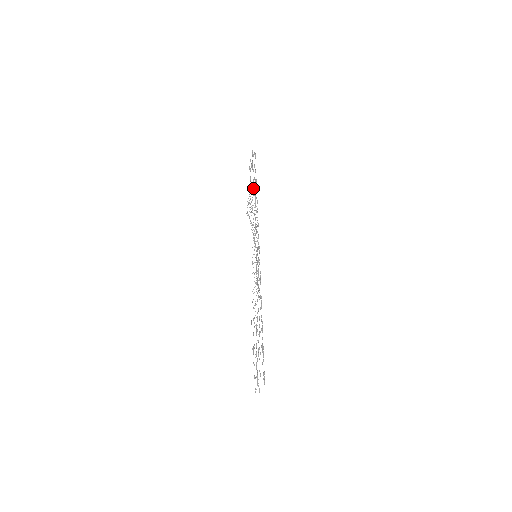
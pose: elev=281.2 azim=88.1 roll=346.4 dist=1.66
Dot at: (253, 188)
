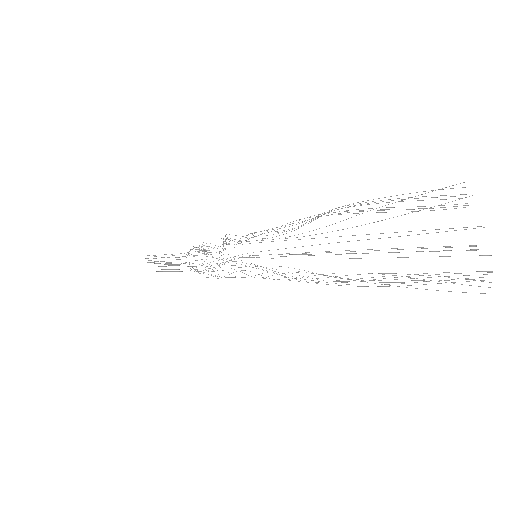
Dot at: occluded
